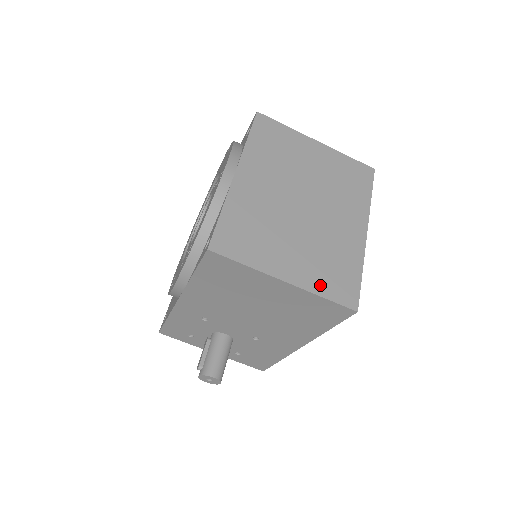
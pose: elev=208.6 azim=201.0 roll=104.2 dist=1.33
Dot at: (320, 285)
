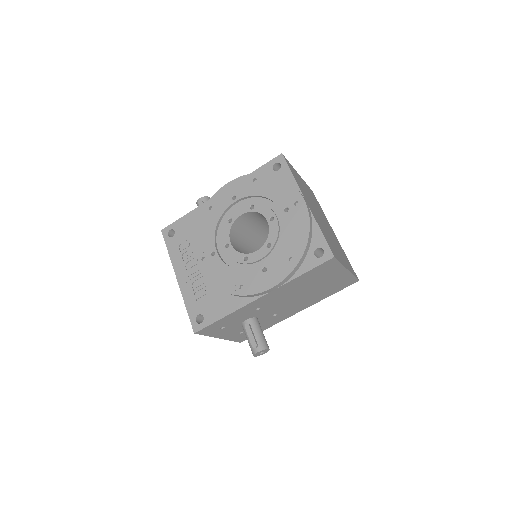
Dot at: (350, 269)
